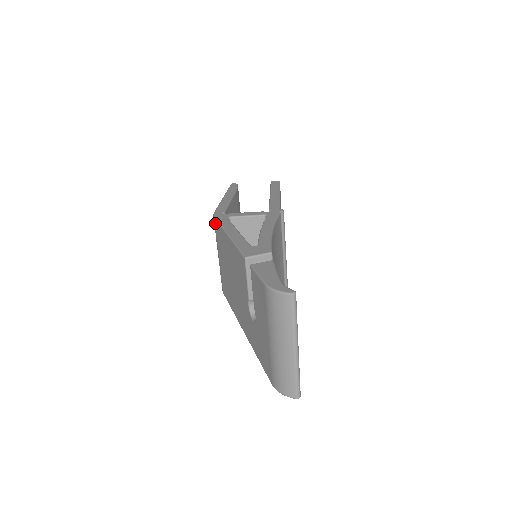
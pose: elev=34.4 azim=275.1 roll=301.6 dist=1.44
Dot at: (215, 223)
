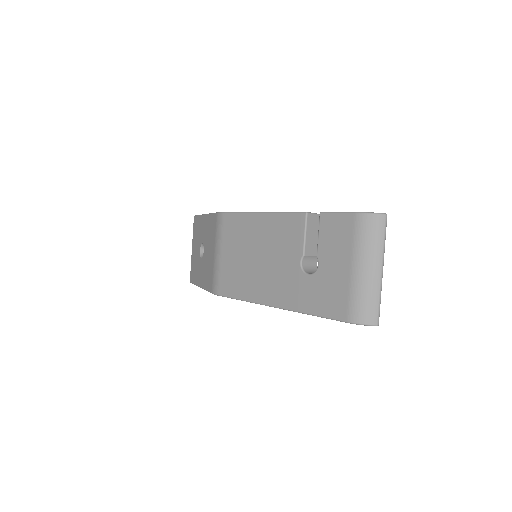
Dot at: (225, 217)
